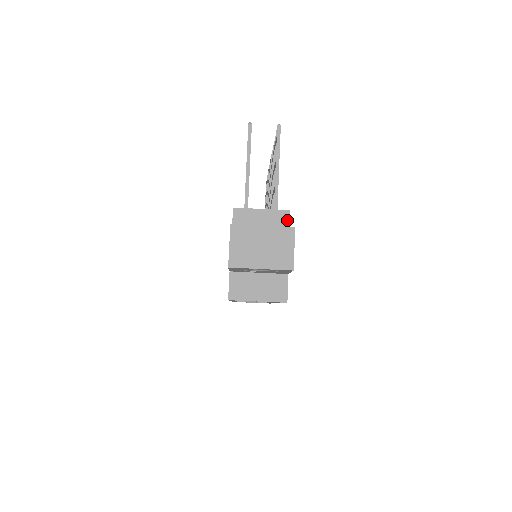
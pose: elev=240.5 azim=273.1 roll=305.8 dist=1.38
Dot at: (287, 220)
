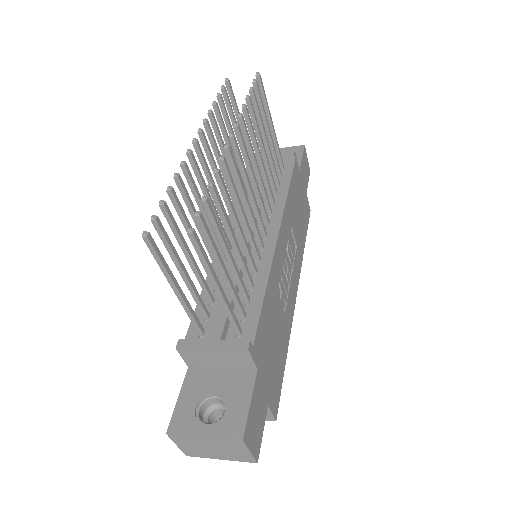
Dot at: (249, 357)
